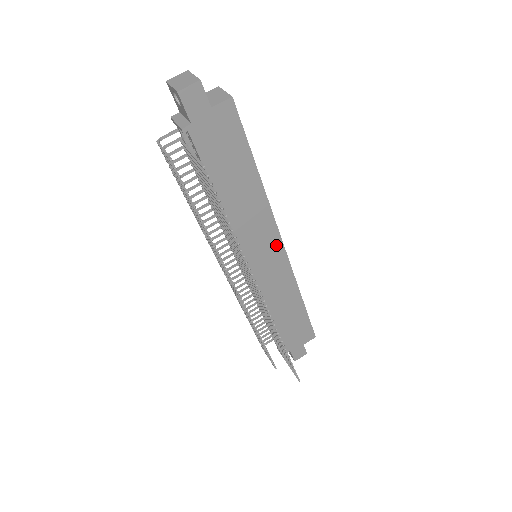
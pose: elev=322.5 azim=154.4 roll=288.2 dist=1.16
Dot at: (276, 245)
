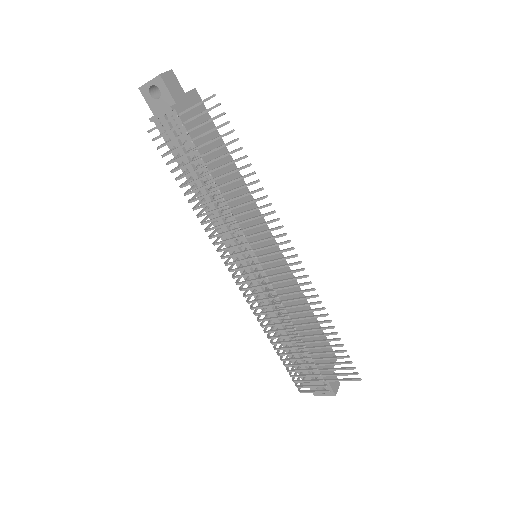
Dot at: (268, 236)
